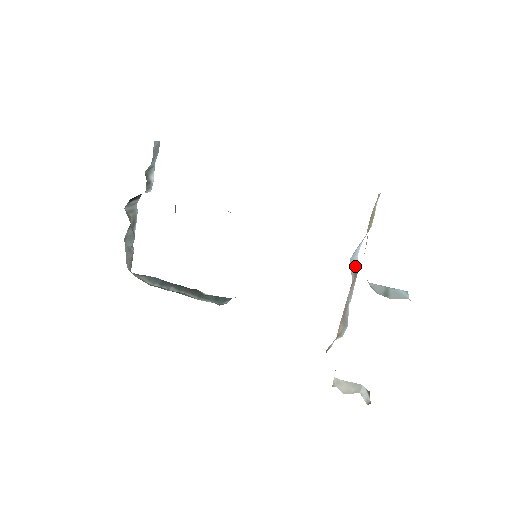
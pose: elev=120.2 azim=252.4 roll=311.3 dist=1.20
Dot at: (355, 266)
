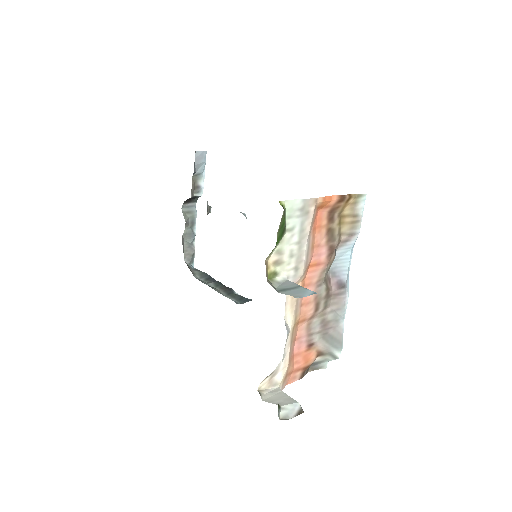
Dot at: (341, 276)
